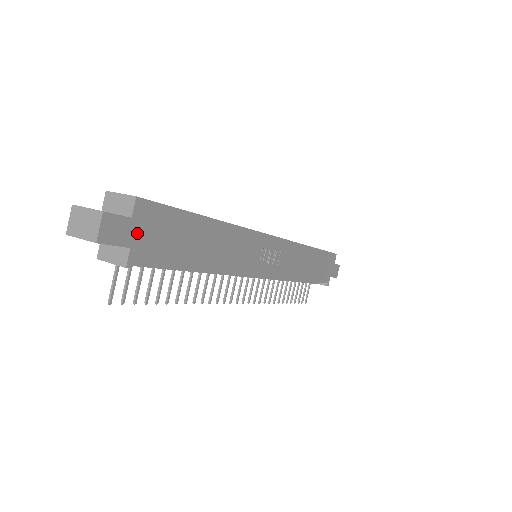
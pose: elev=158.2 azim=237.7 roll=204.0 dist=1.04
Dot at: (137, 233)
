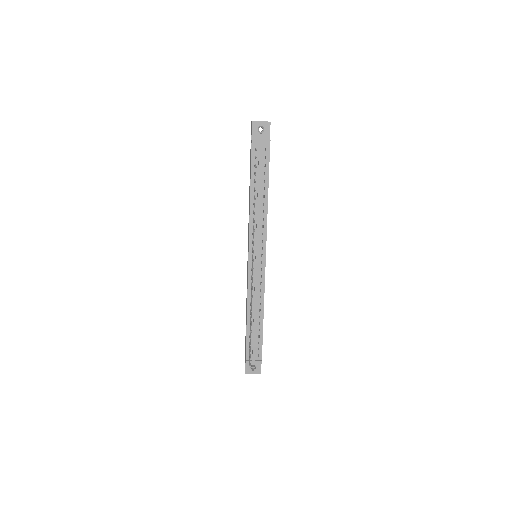
Dot at: occluded
